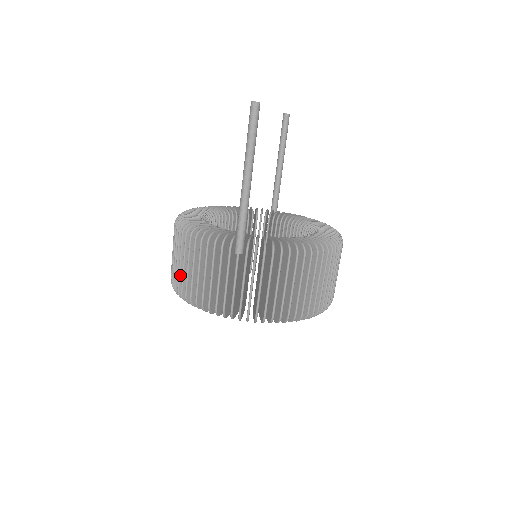
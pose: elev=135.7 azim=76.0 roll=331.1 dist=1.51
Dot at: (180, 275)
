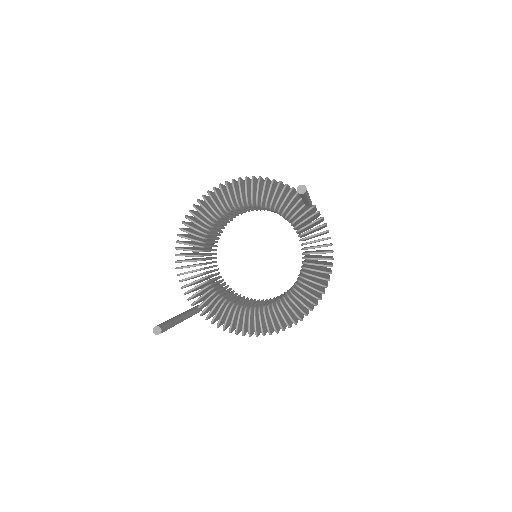
Dot at: occluded
